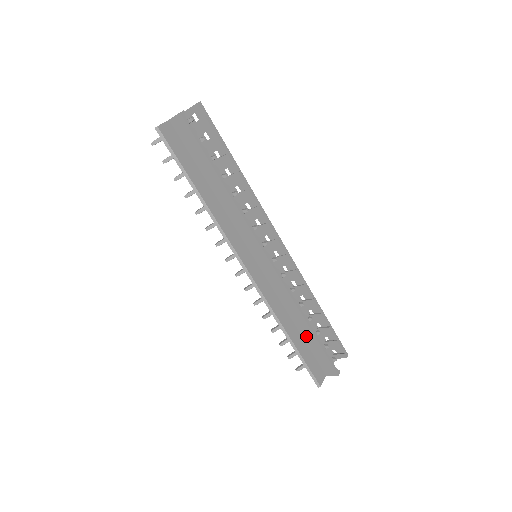
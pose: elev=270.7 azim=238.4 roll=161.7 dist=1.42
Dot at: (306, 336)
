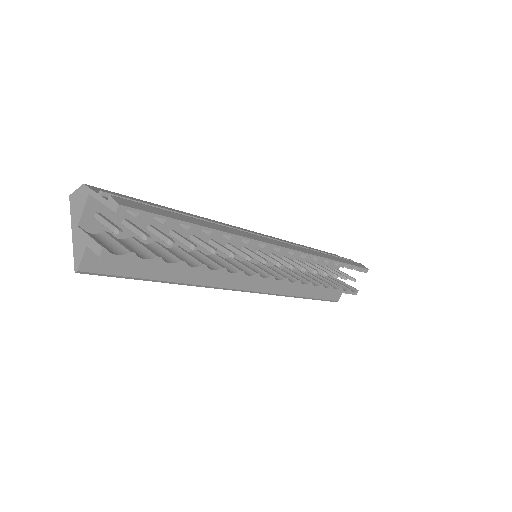
Dot at: occluded
